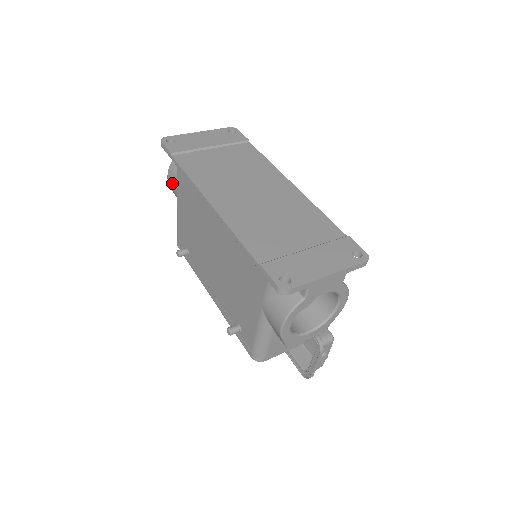
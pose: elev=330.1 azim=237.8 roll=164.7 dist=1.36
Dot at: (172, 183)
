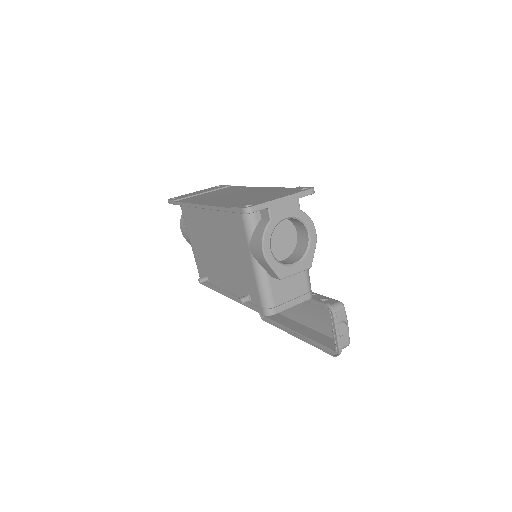
Dot at: (184, 231)
